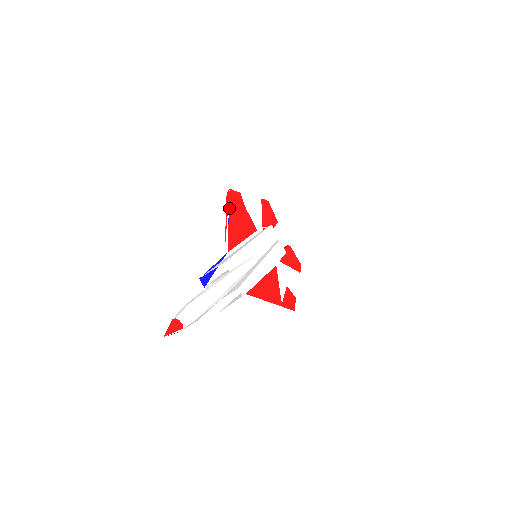
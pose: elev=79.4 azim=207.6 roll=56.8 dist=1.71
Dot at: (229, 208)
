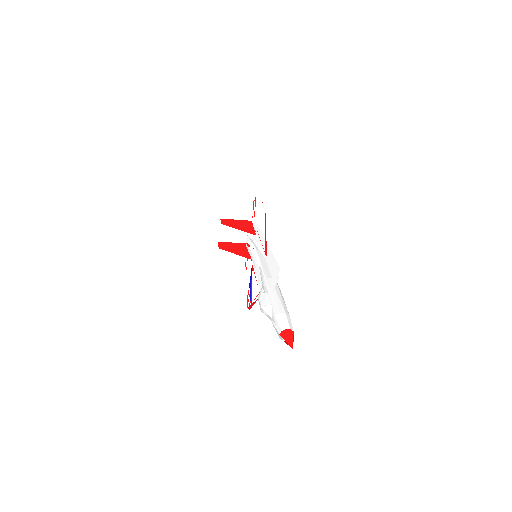
Dot at: occluded
